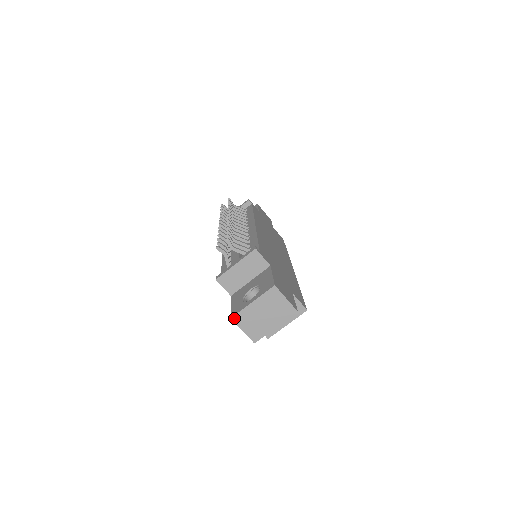
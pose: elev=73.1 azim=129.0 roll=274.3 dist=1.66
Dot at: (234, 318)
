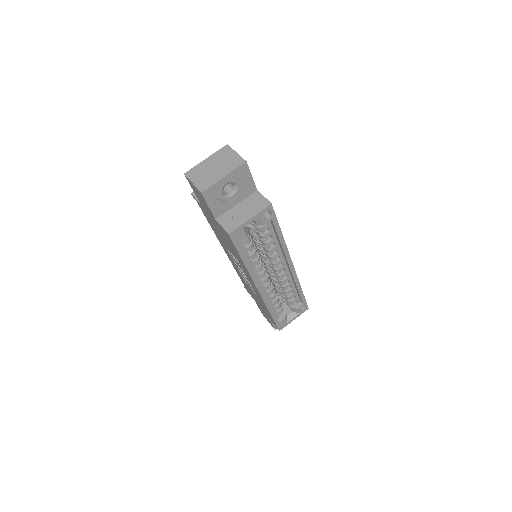
Dot at: (187, 173)
